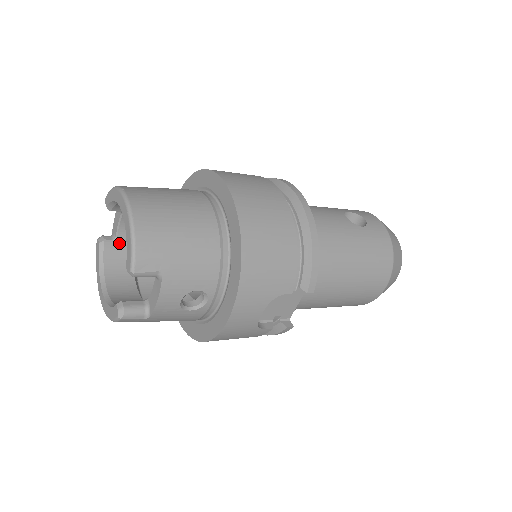
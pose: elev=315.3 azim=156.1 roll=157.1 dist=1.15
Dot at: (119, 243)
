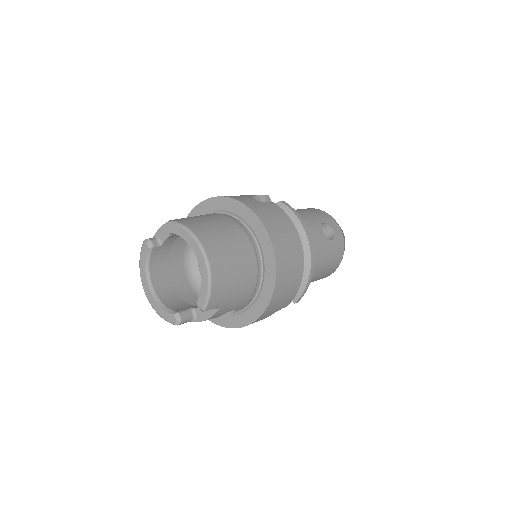
Dot at: (162, 247)
